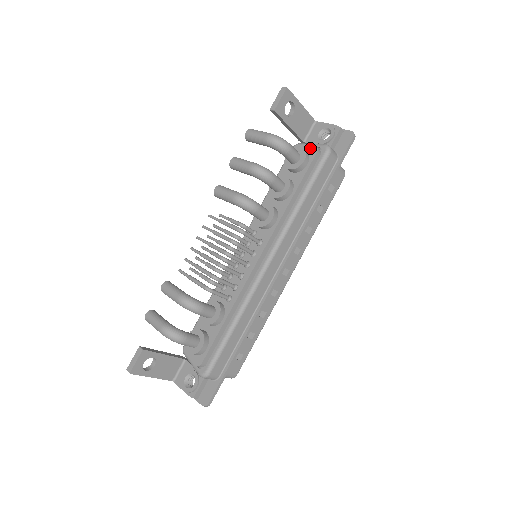
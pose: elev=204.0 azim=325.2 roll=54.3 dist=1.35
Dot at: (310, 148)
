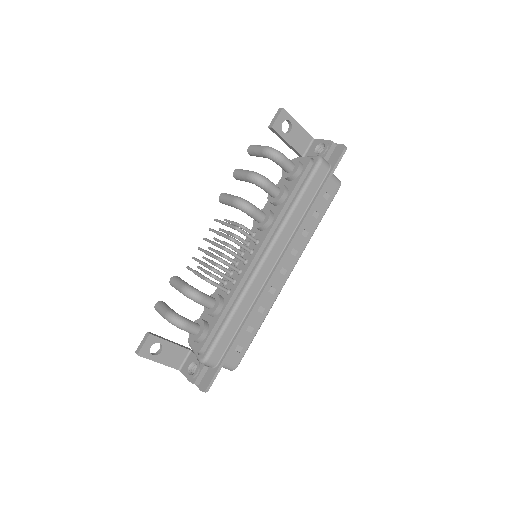
Dot at: (304, 159)
